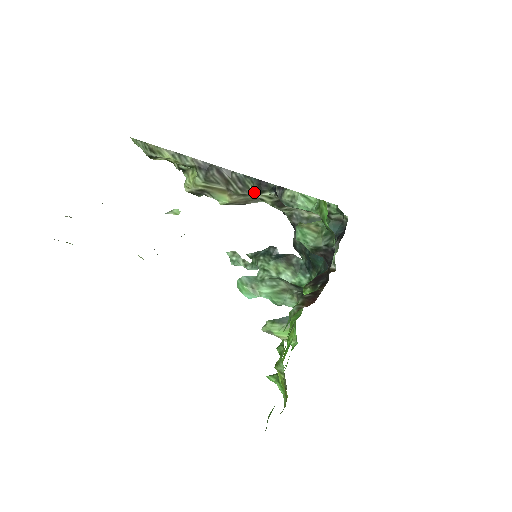
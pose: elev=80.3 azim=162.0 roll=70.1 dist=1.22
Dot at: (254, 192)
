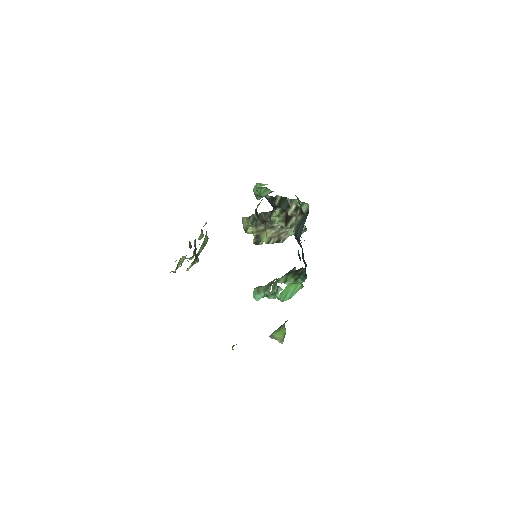
Dot at: (271, 218)
